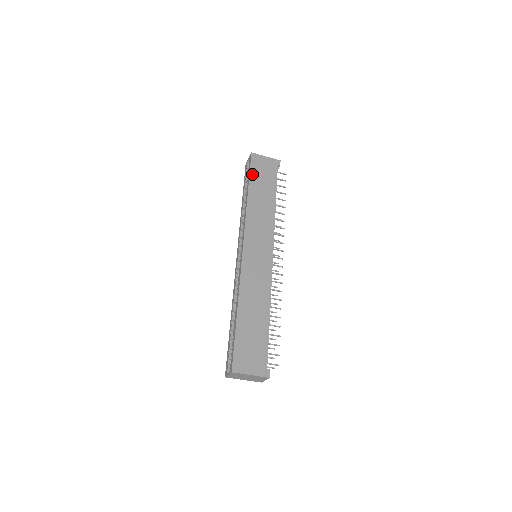
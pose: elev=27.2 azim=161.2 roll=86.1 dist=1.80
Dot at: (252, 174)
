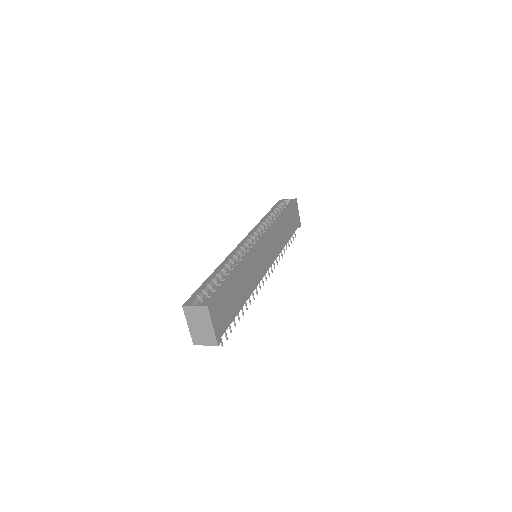
Dot at: (290, 209)
